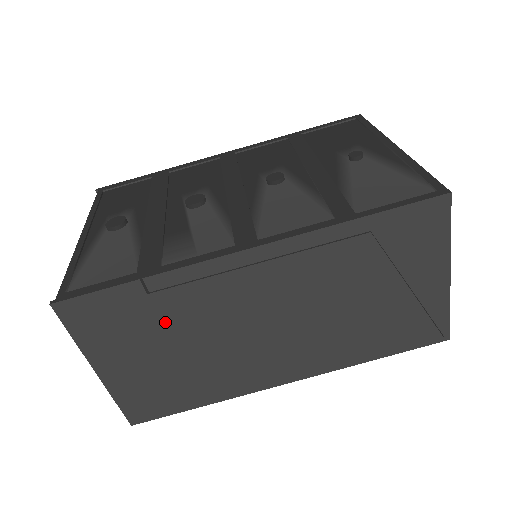
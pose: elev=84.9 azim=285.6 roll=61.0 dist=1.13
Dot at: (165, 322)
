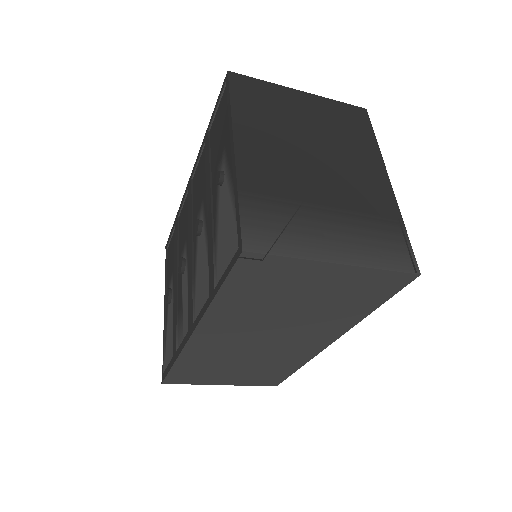
Dot at: (213, 365)
